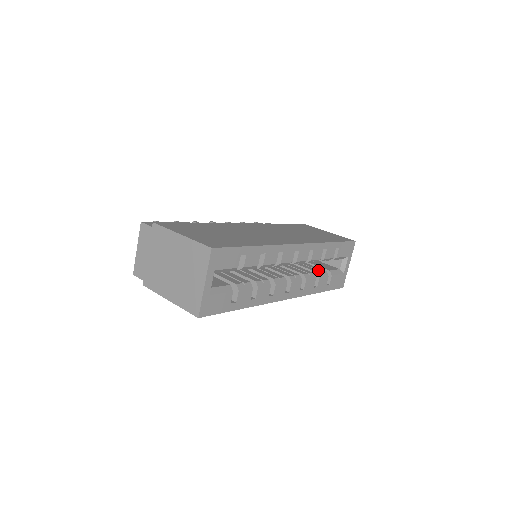
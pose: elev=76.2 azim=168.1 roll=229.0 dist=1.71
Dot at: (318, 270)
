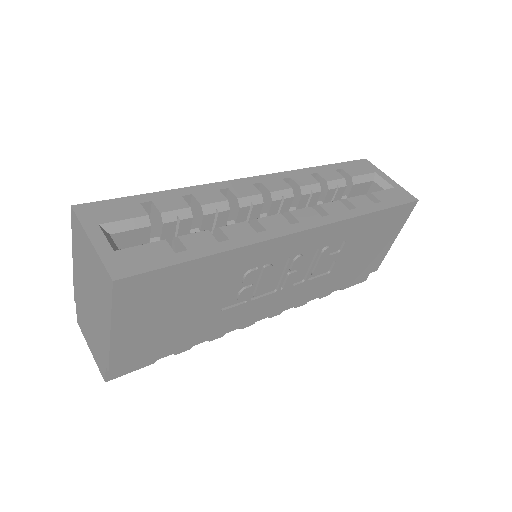
Dot at: occluded
